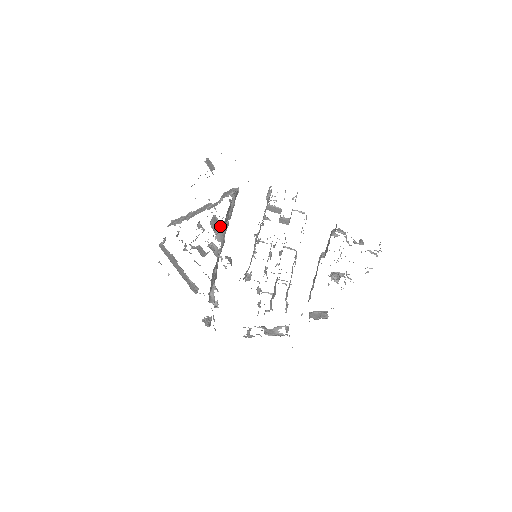
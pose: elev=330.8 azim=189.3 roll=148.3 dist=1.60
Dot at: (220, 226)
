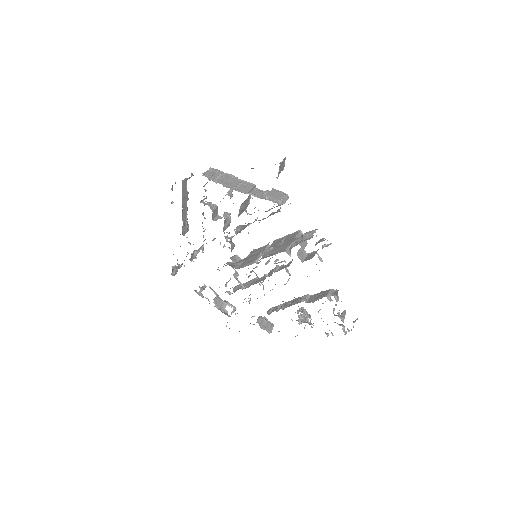
Dot at: (247, 213)
